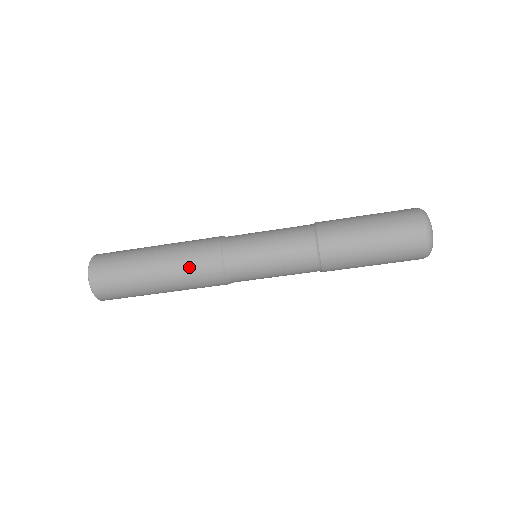
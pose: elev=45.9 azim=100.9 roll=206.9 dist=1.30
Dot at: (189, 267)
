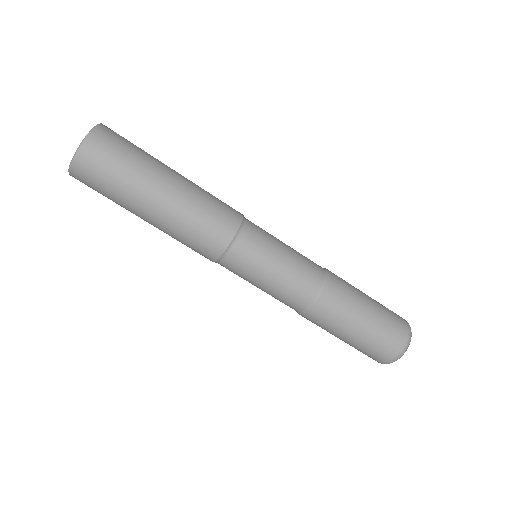
Dot at: (201, 213)
